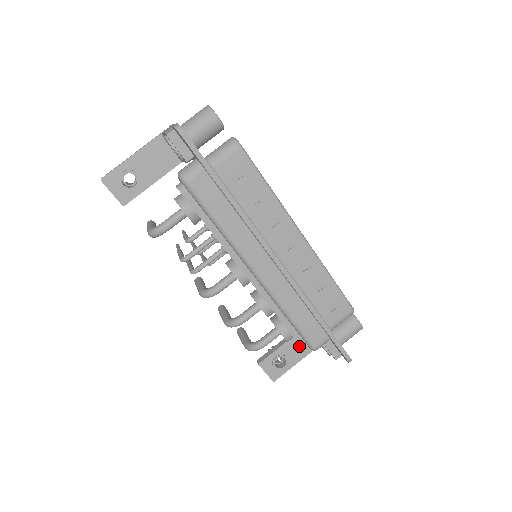
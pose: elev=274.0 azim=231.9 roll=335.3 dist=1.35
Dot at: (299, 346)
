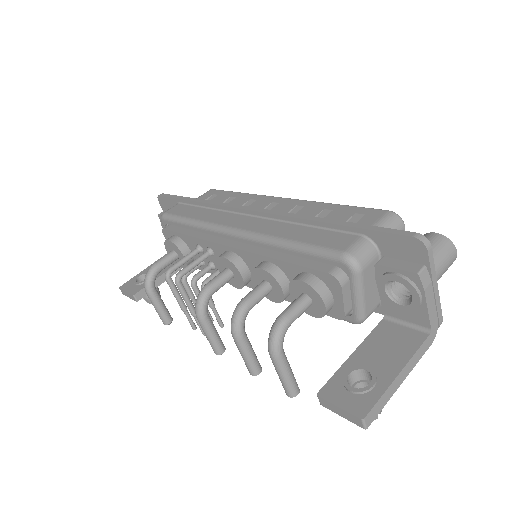
Dot at: (386, 347)
